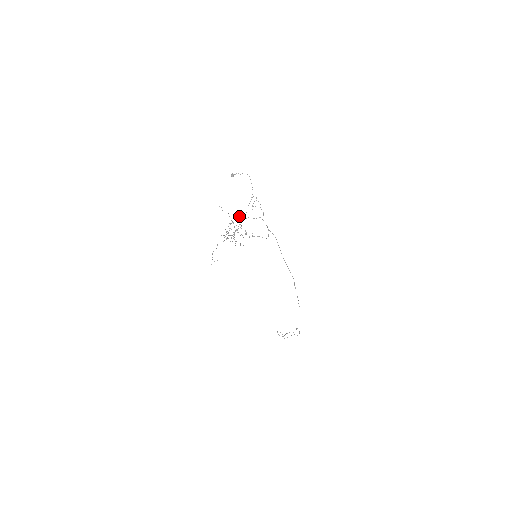
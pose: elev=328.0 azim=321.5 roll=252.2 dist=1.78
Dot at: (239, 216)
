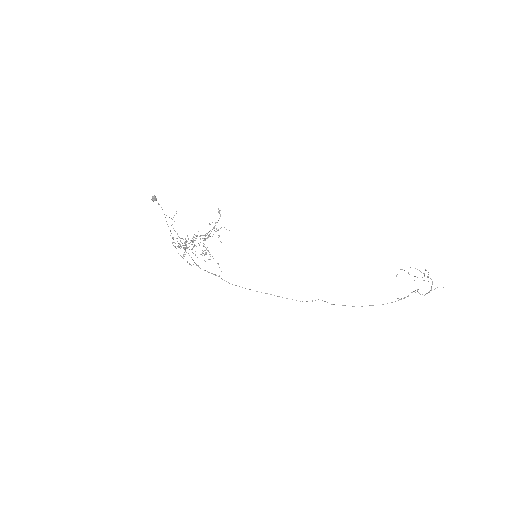
Dot at: occluded
